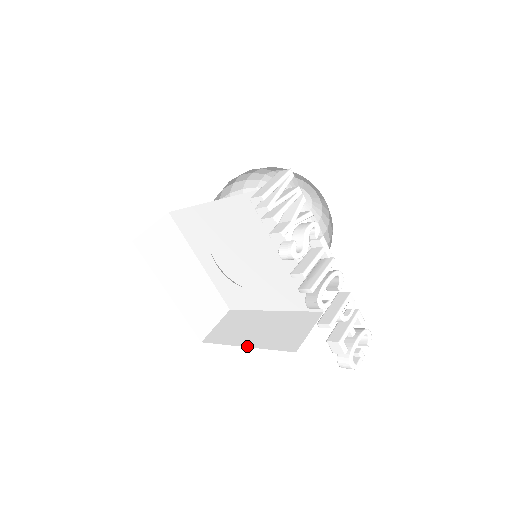
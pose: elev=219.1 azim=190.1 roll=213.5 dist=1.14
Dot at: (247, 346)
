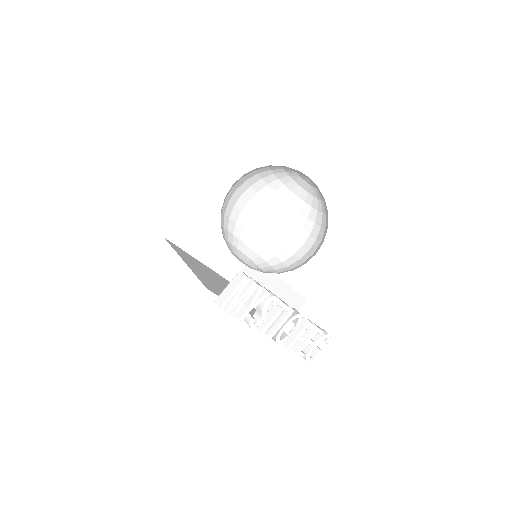
Dot at: (255, 307)
